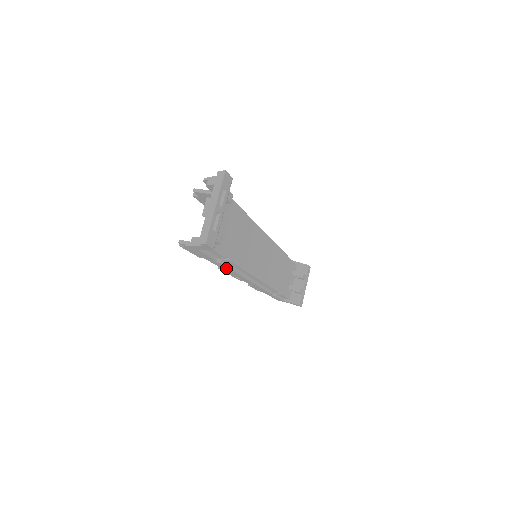
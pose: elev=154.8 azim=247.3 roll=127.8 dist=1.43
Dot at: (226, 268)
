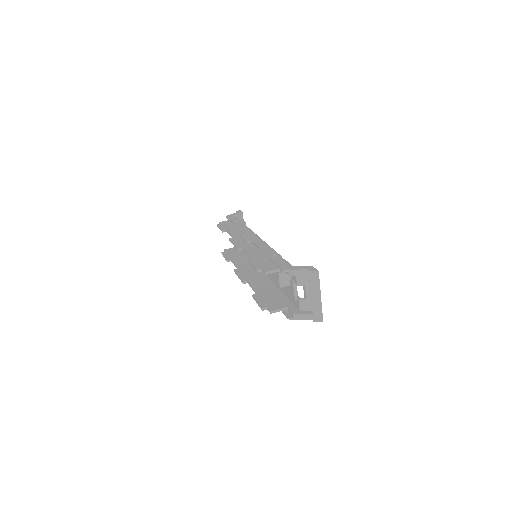
Dot at: occluded
